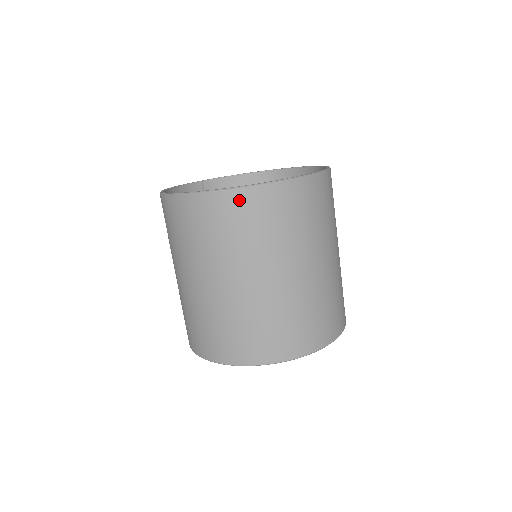
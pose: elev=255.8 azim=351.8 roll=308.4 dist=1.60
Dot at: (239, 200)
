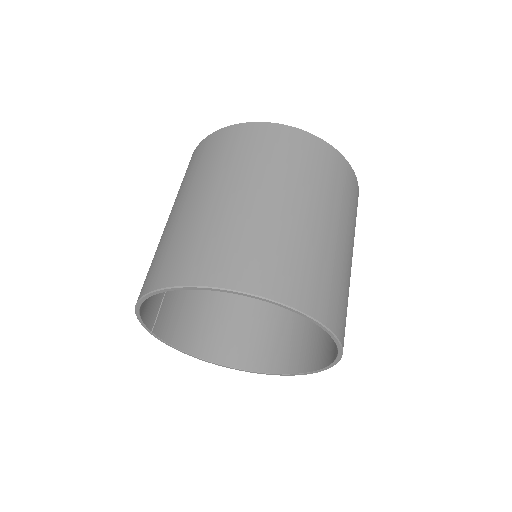
Dot at: (324, 150)
